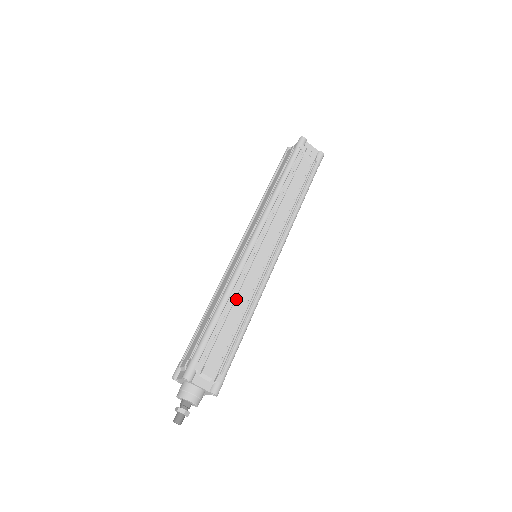
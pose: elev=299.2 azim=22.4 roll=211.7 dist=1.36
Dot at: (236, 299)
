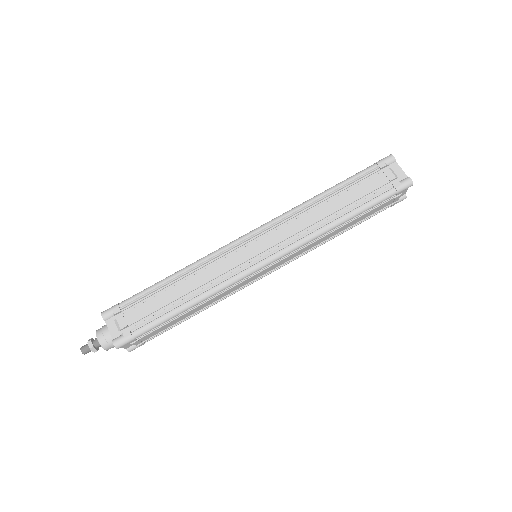
Dot at: (206, 302)
